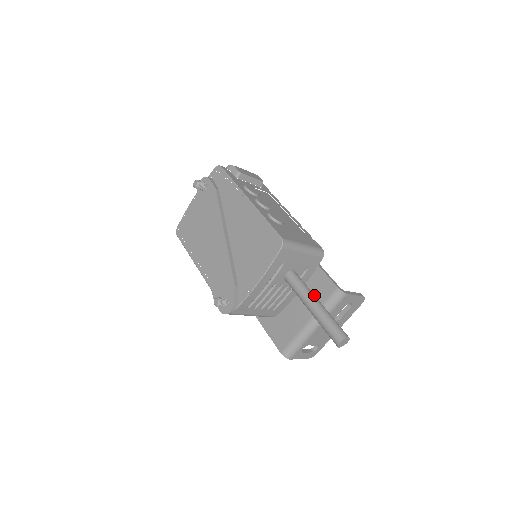
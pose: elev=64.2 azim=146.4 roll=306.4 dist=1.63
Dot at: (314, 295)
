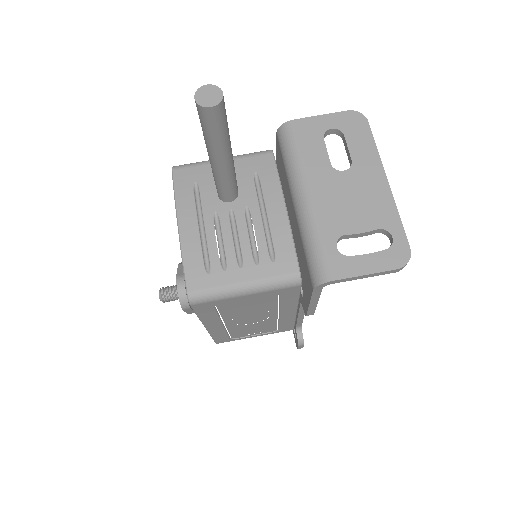
Dot at: occluded
